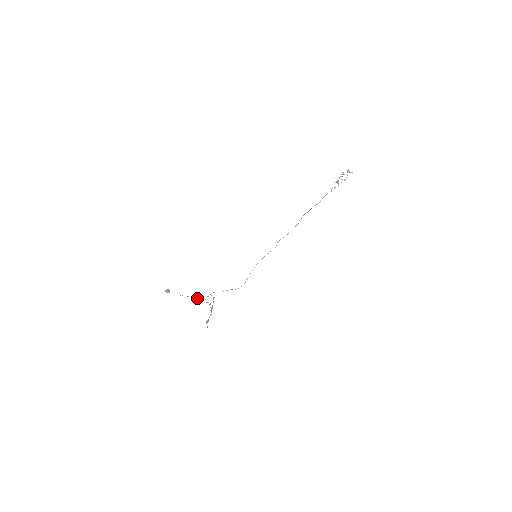
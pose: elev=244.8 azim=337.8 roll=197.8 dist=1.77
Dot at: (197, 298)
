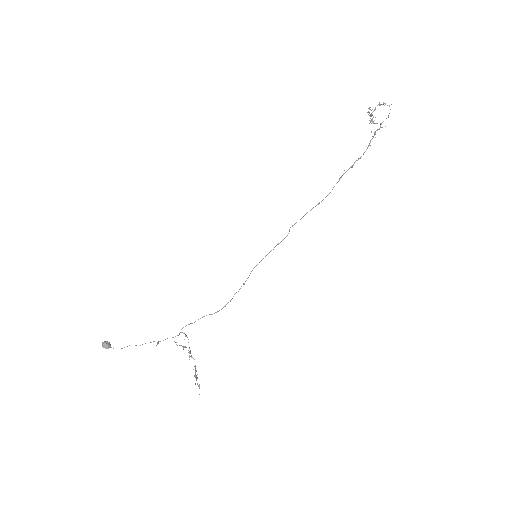
Dot at: (158, 343)
